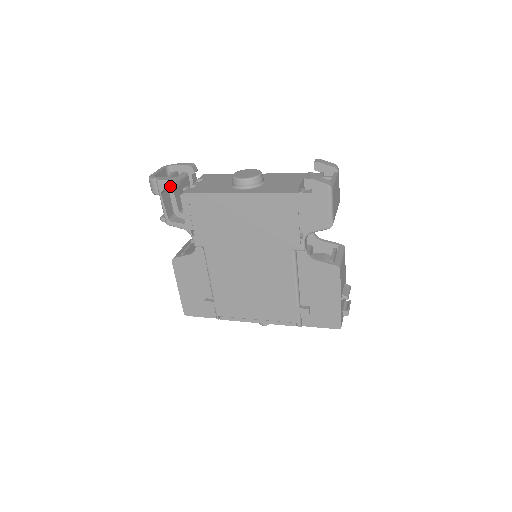
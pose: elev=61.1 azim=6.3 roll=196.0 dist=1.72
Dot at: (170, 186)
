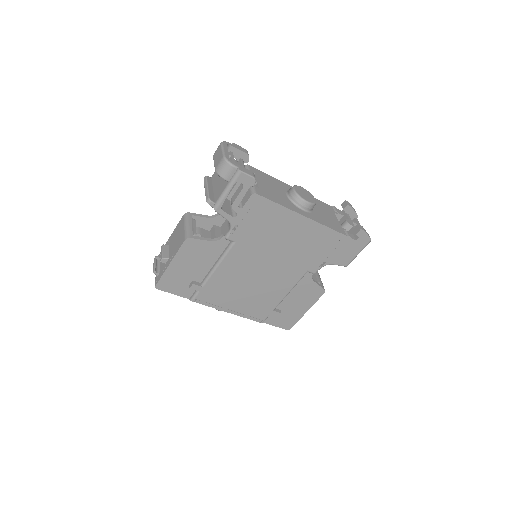
Dot at: (250, 182)
